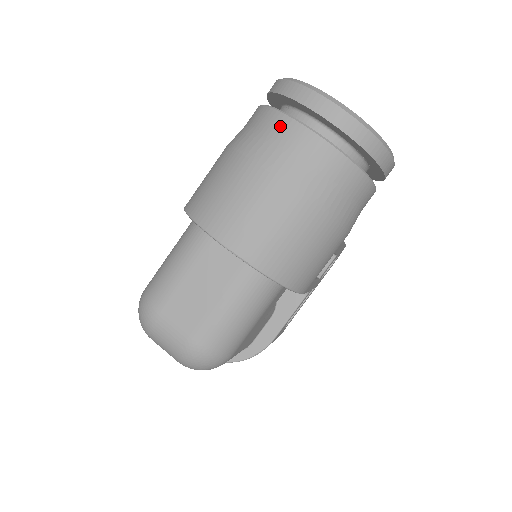
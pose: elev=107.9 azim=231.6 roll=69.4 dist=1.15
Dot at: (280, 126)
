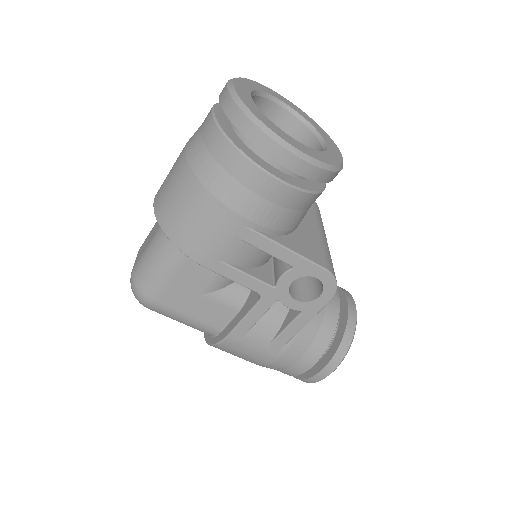
Dot at: occluded
